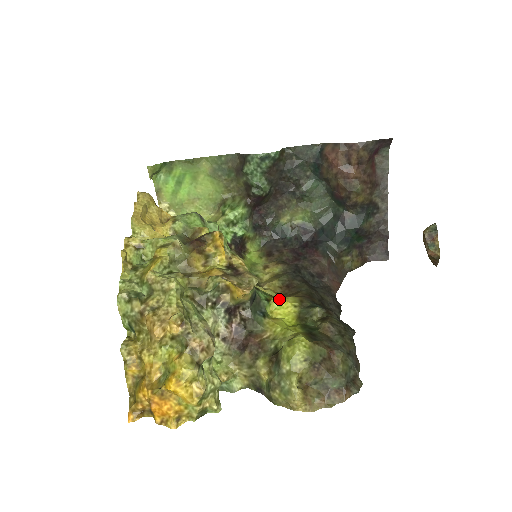
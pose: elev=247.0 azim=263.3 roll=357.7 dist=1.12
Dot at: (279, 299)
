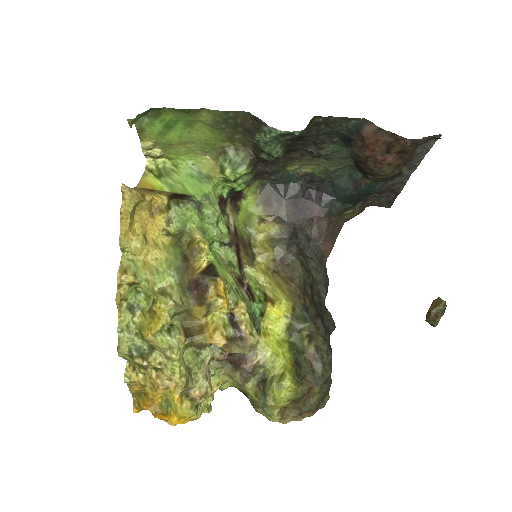
Dot at: (273, 309)
